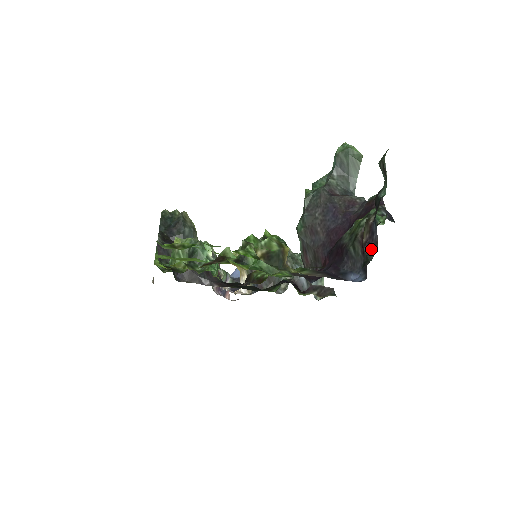
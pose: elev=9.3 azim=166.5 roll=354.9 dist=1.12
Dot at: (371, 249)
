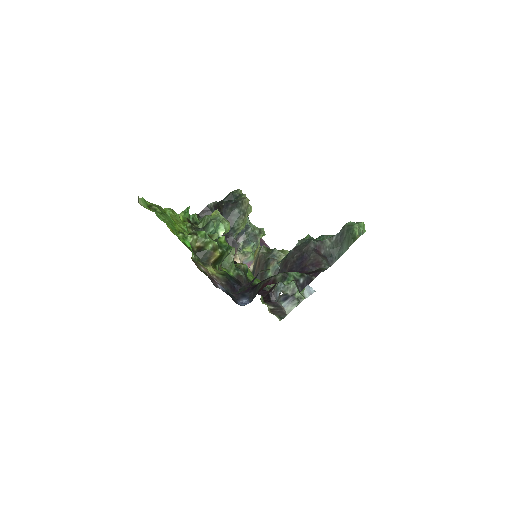
Dot at: (245, 287)
